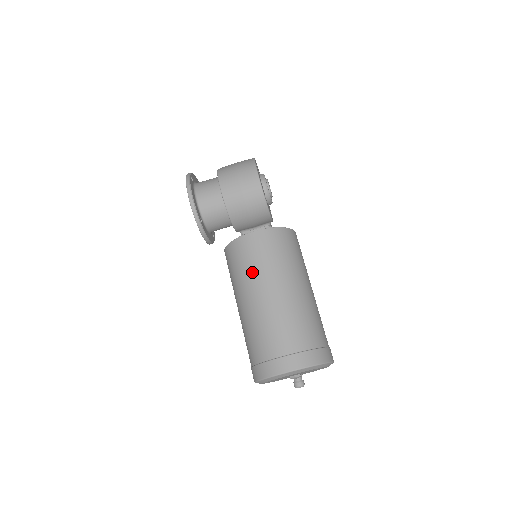
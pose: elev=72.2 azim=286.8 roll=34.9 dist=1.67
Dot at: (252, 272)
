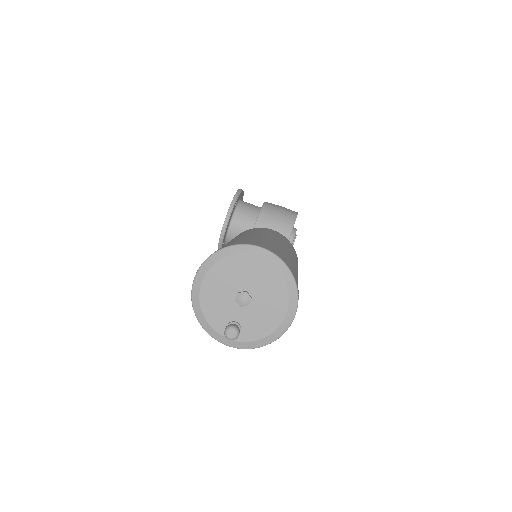
Dot at: (257, 231)
